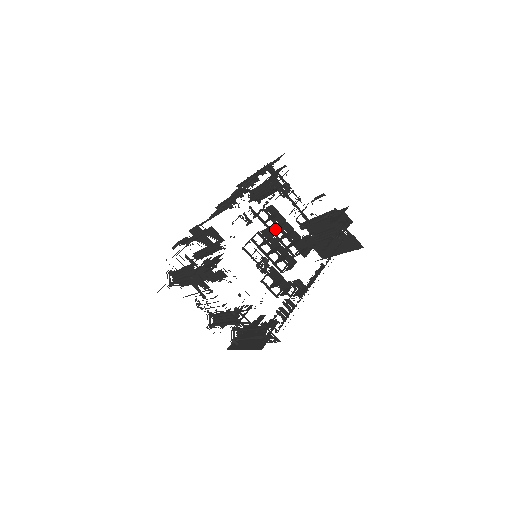
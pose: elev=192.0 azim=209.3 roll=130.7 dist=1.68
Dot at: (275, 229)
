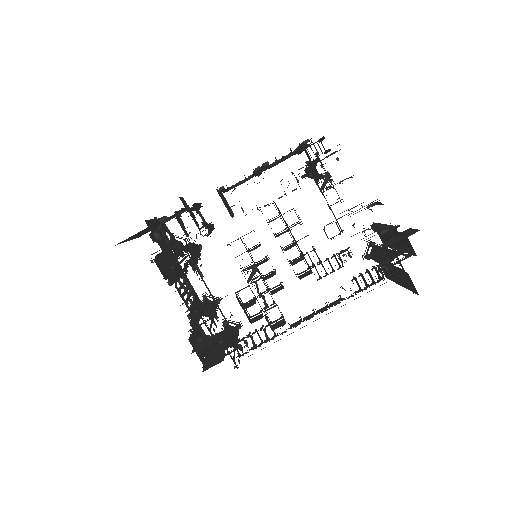
Dot at: (278, 234)
